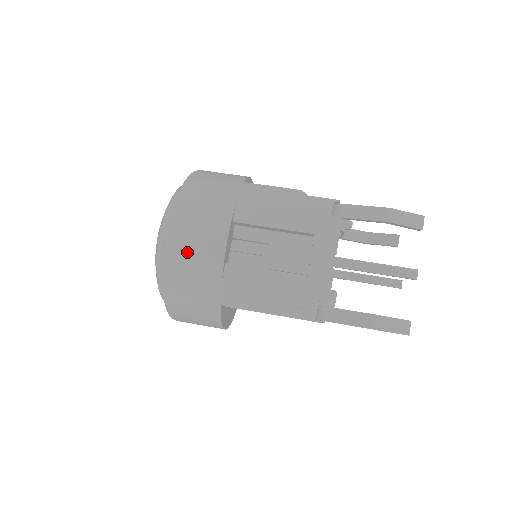
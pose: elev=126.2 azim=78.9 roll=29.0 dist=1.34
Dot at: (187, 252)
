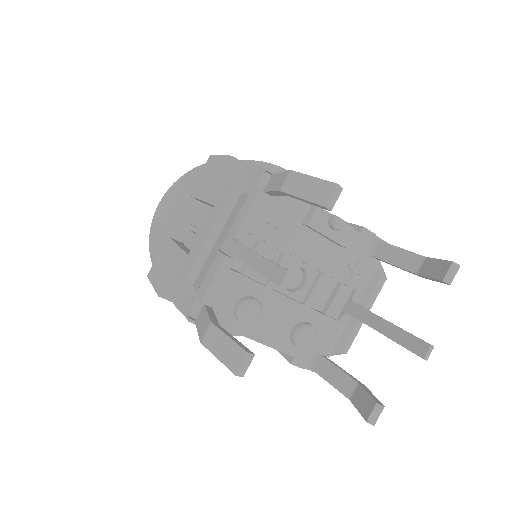
Dot at: (155, 222)
